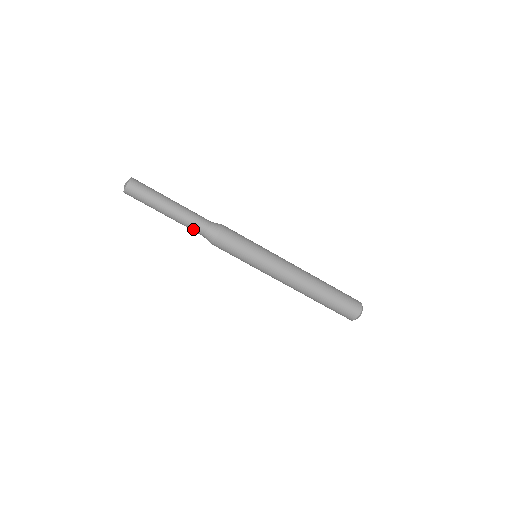
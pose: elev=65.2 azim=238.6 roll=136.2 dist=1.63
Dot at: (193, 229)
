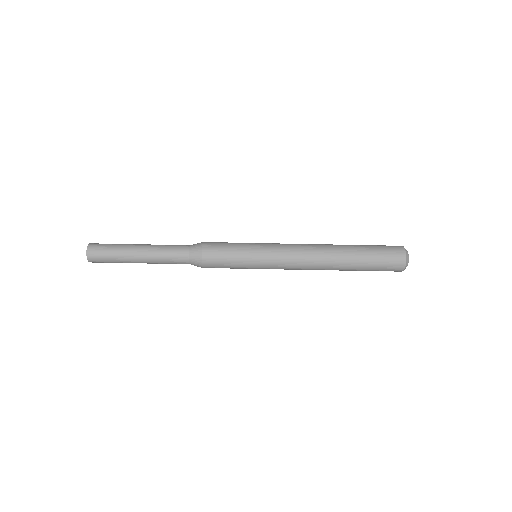
Dot at: (174, 257)
